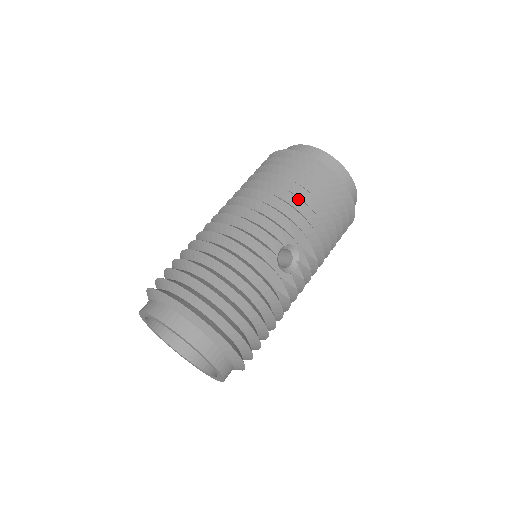
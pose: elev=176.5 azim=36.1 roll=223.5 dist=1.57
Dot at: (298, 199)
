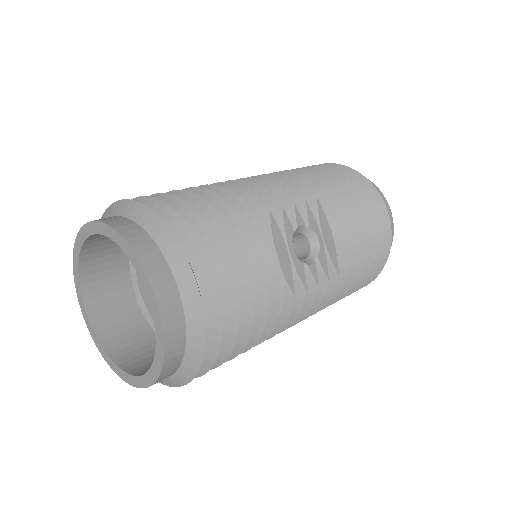
Dot at: (333, 190)
